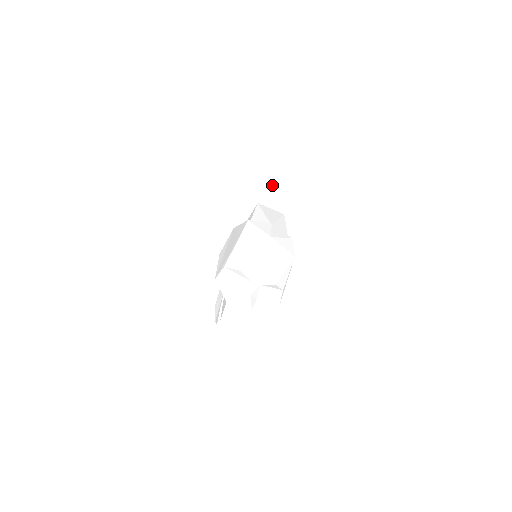
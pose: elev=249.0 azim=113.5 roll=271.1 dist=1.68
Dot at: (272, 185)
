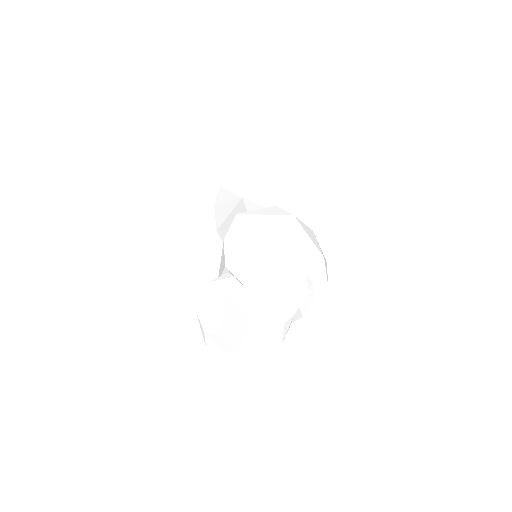
Dot at: occluded
